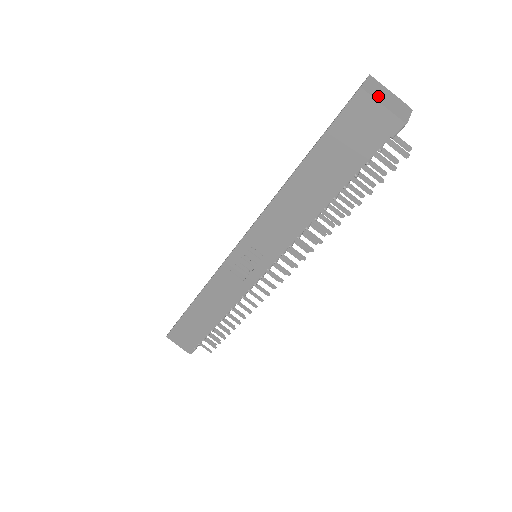
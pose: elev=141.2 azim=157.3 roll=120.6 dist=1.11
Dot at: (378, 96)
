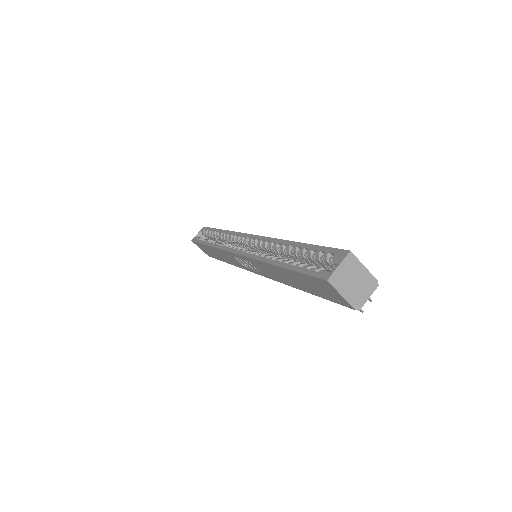
Dot at: (343, 284)
